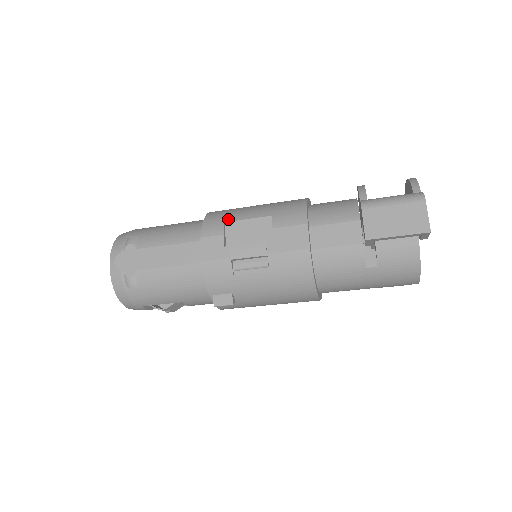
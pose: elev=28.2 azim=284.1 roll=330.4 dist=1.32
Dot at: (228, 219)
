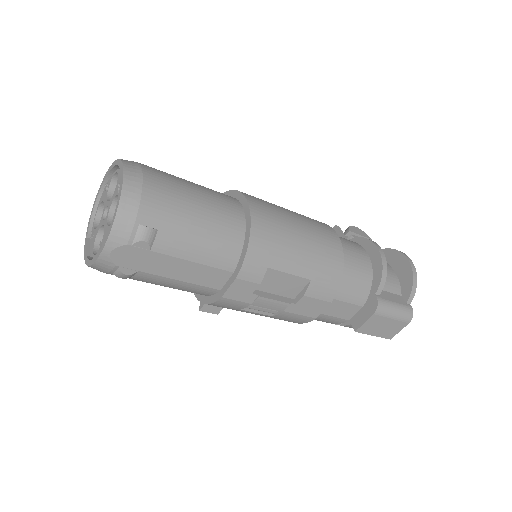
Dot at: (272, 264)
